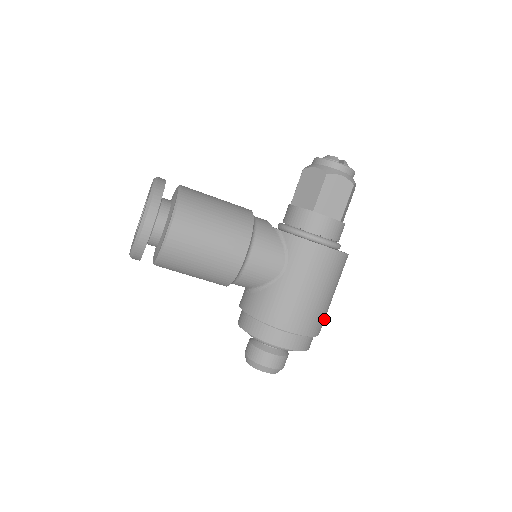
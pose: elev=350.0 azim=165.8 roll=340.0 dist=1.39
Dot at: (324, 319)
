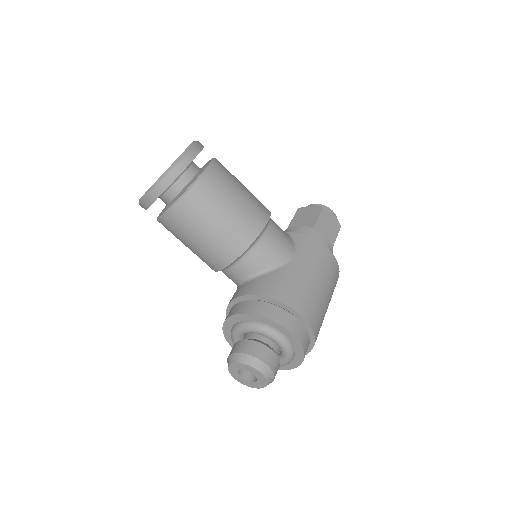
Dot at: occluded
